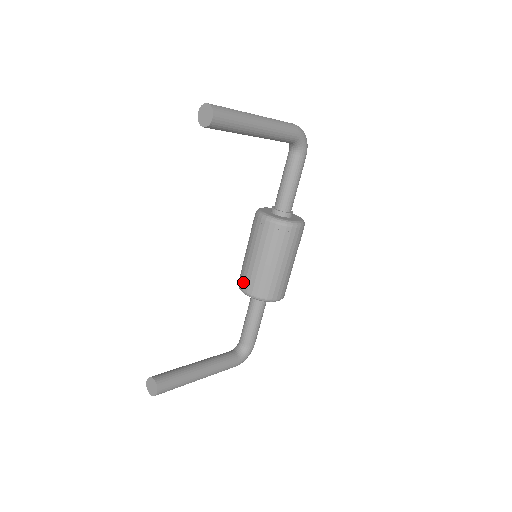
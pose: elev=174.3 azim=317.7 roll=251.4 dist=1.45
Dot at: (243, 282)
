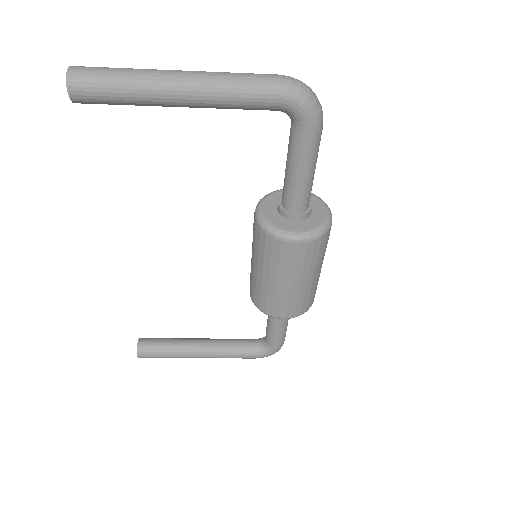
Dot at: occluded
